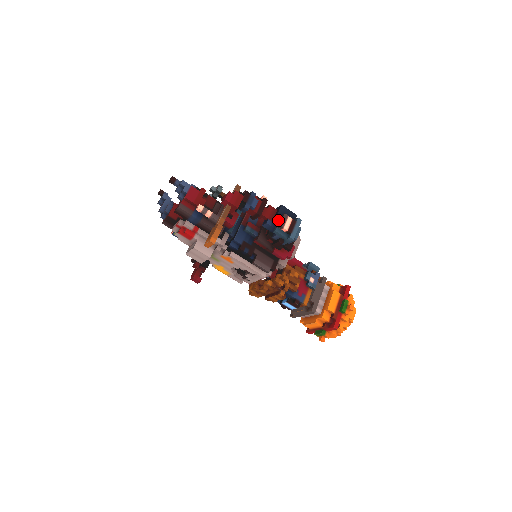
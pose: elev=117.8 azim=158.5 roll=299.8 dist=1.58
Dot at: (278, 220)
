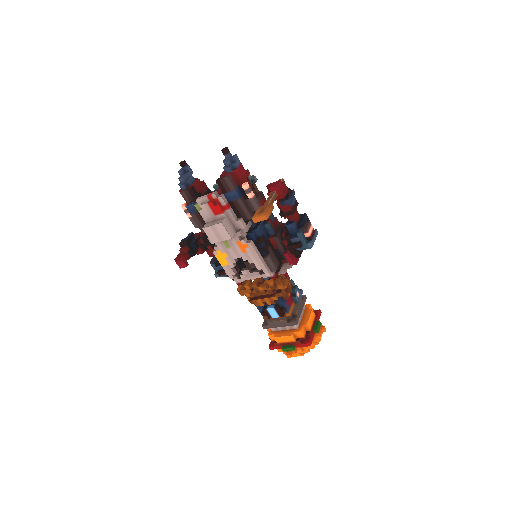
Dot at: (303, 224)
